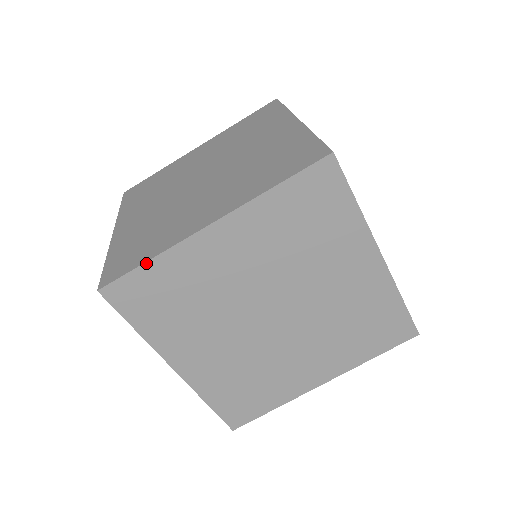
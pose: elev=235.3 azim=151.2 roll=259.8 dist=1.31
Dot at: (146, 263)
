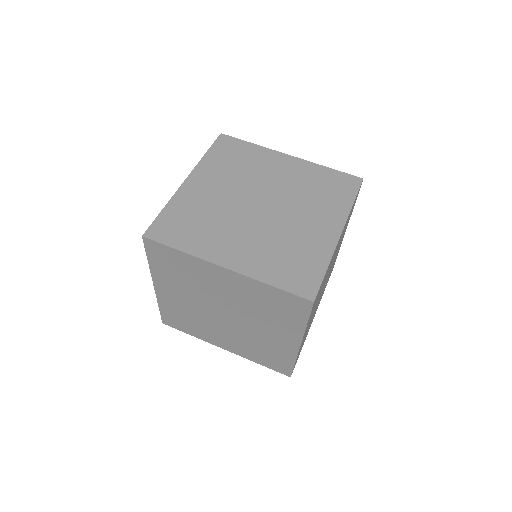
Dot at: (177, 250)
